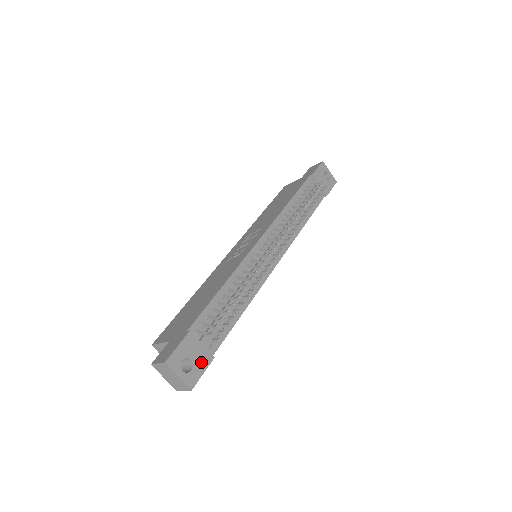
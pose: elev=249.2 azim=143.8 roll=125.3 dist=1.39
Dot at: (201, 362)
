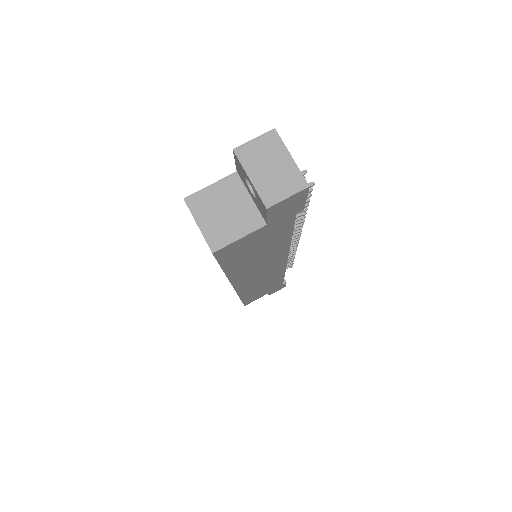
Dot at: occluded
